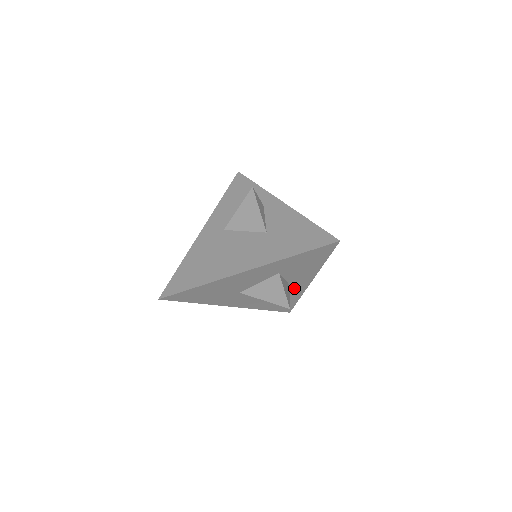
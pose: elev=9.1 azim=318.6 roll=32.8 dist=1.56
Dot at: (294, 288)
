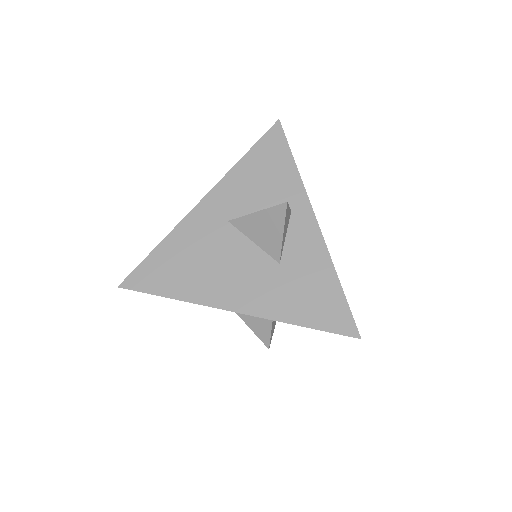
Dot at: occluded
